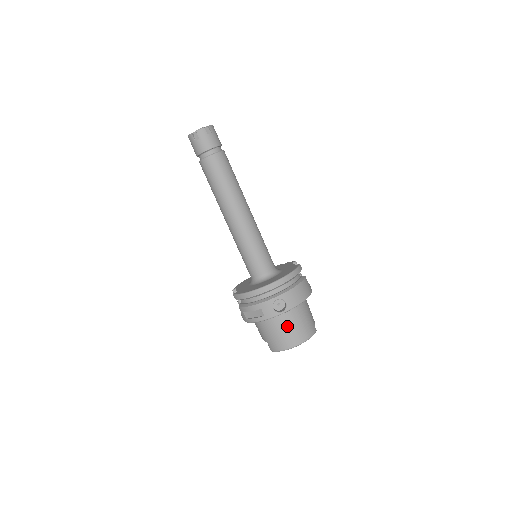
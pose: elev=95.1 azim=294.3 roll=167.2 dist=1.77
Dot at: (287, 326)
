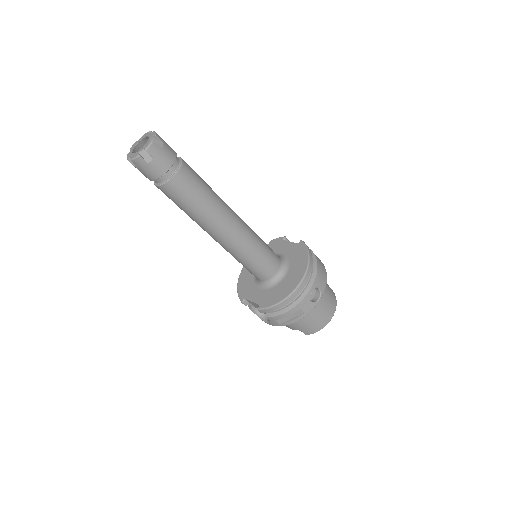
Dot at: (321, 307)
